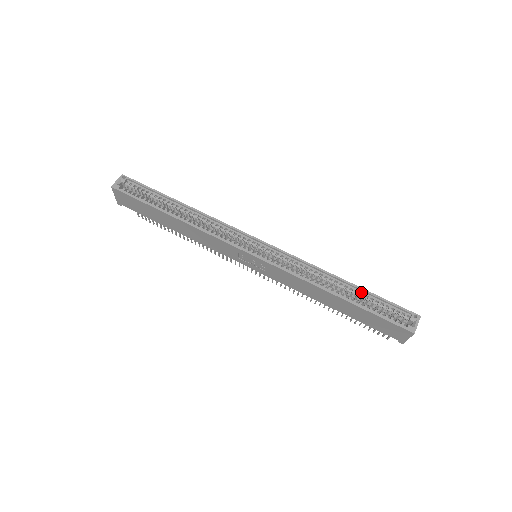
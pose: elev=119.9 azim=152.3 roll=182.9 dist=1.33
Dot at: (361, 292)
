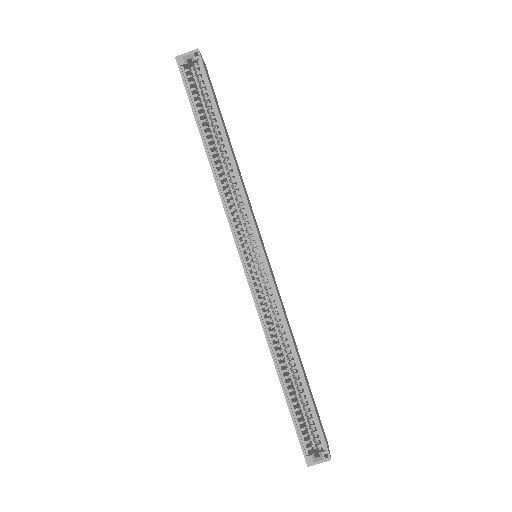
Dot at: (304, 388)
